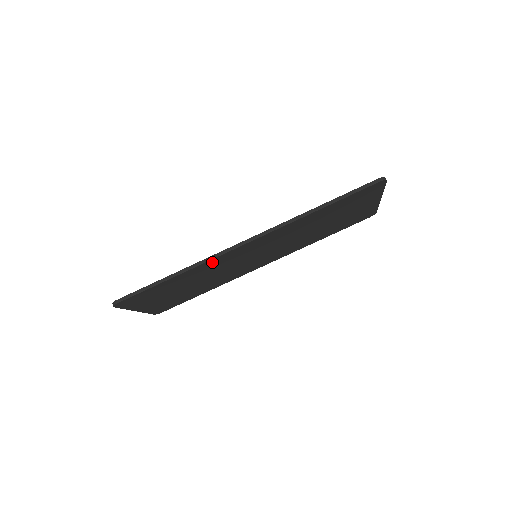
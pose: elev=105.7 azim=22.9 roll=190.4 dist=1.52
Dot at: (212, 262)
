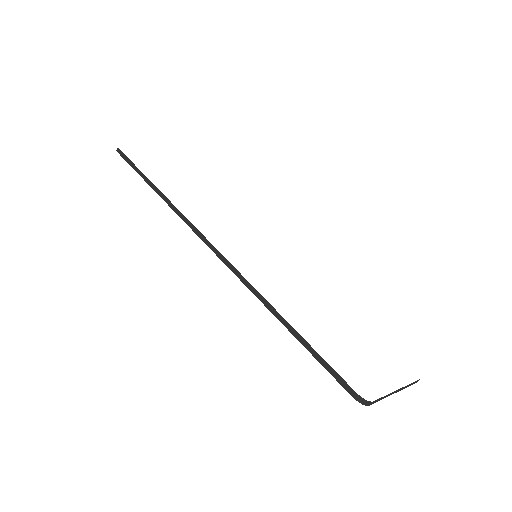
Dot at: occluded
